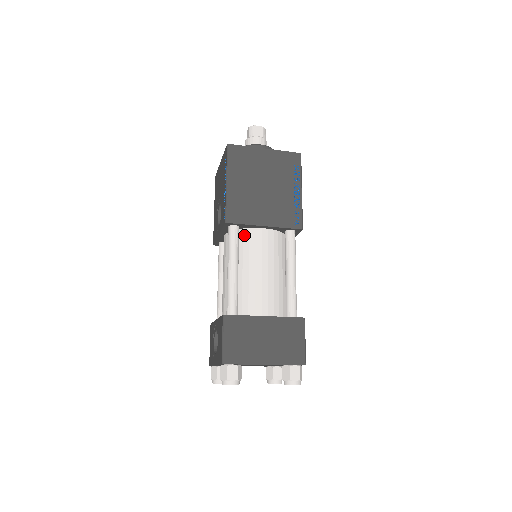
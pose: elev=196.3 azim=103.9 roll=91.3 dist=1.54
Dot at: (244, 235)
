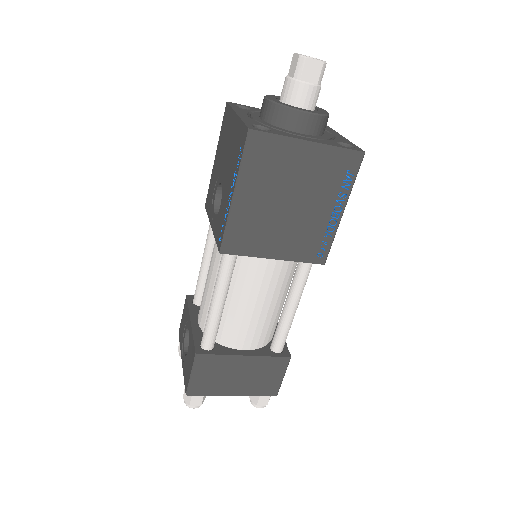
Dot at: (244, 257)
